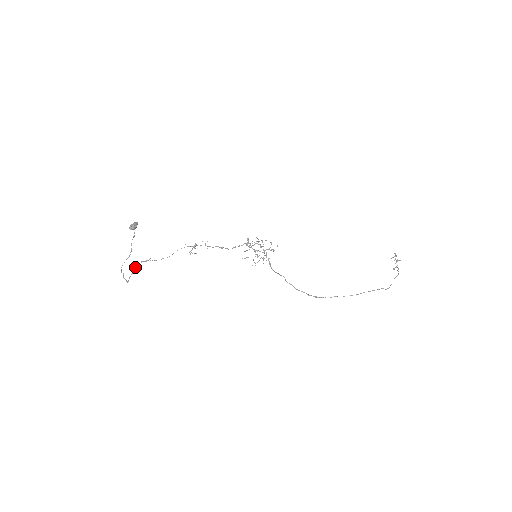
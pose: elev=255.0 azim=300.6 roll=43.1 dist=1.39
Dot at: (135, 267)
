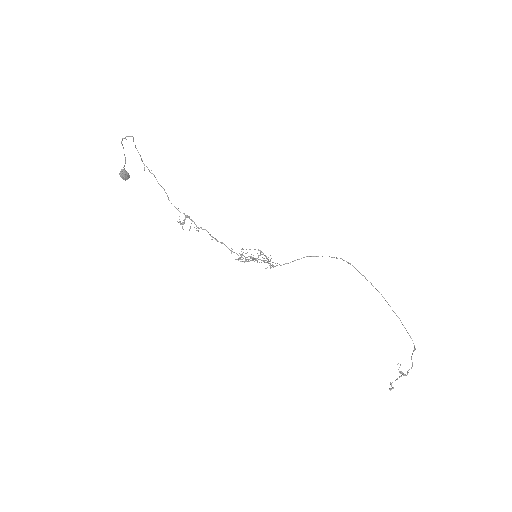
Dot at: occluded
